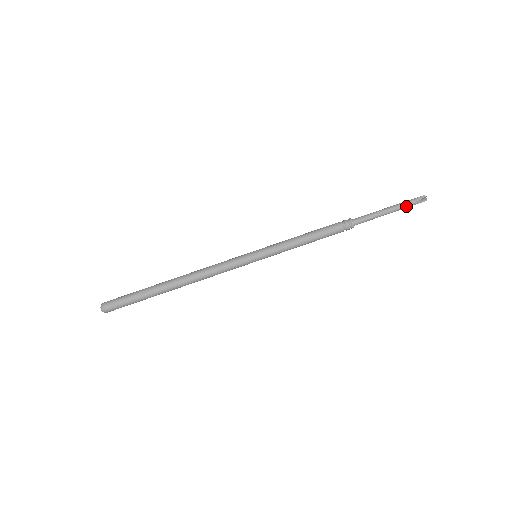
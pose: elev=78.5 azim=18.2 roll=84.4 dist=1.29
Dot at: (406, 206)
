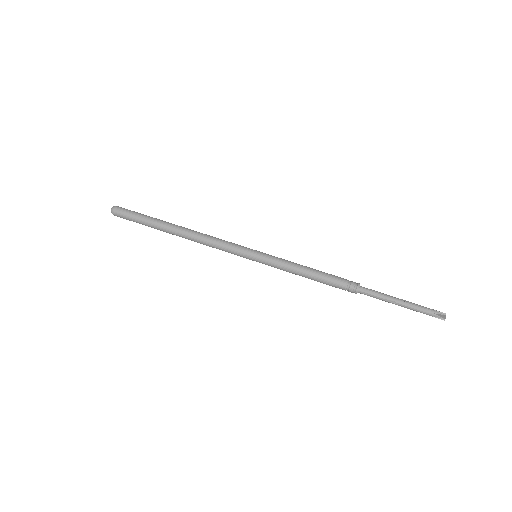
Dot at: occluded
